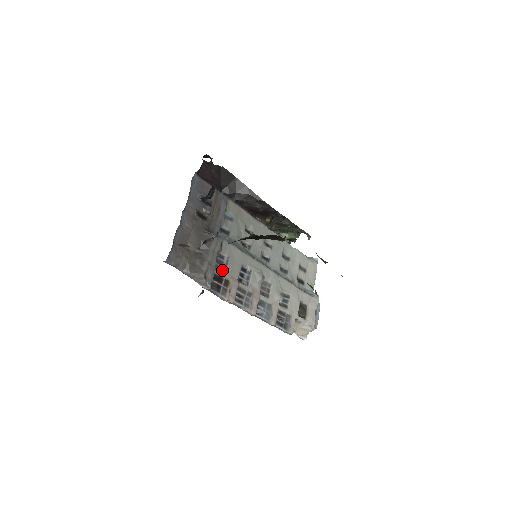
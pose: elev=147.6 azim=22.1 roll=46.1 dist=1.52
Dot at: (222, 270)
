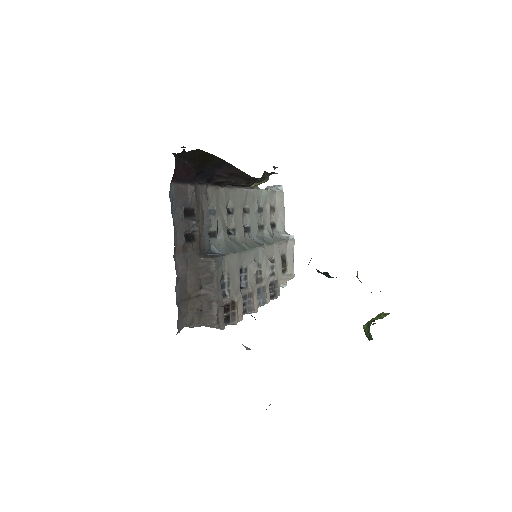
Dot at: (226, 294)
